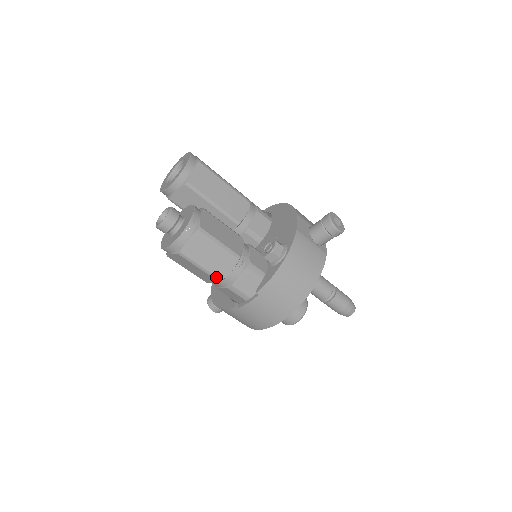
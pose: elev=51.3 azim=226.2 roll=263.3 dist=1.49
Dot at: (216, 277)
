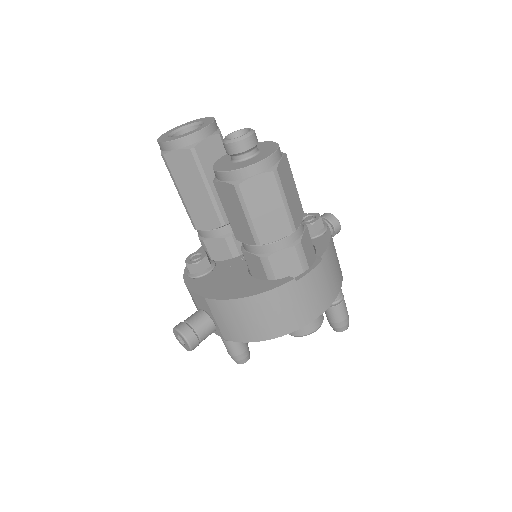
Dot at: (293, 223)
